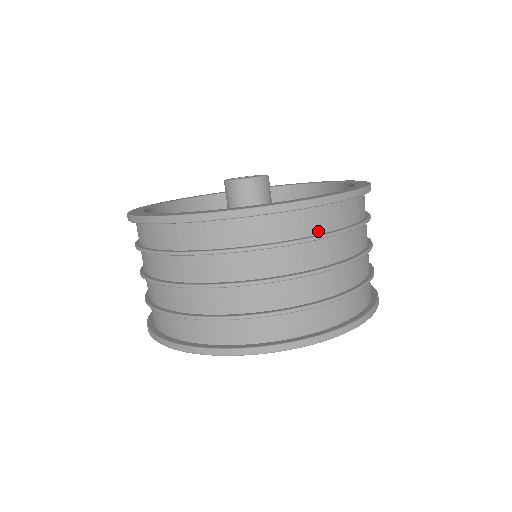
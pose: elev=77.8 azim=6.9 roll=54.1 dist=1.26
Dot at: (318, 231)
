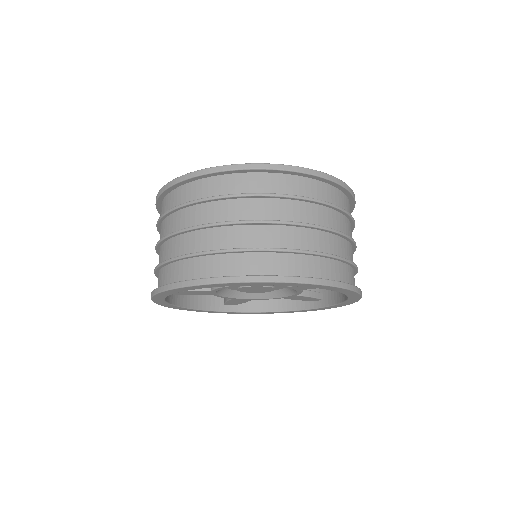
Dot at: (246, 192)
